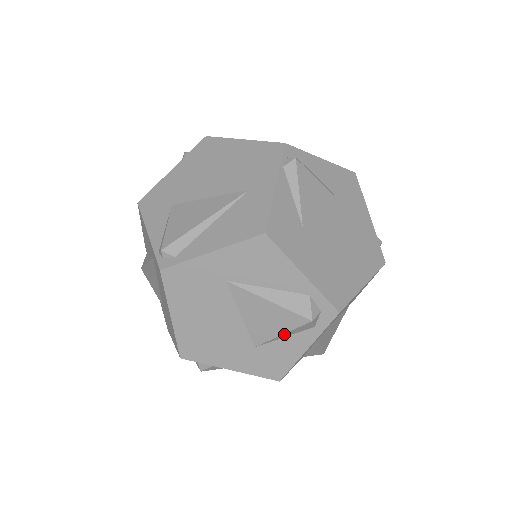
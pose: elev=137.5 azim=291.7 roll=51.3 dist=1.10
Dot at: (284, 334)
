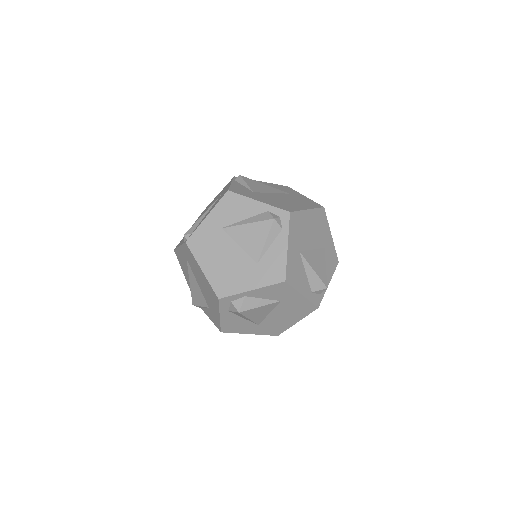
Dot at: (267, 241)
